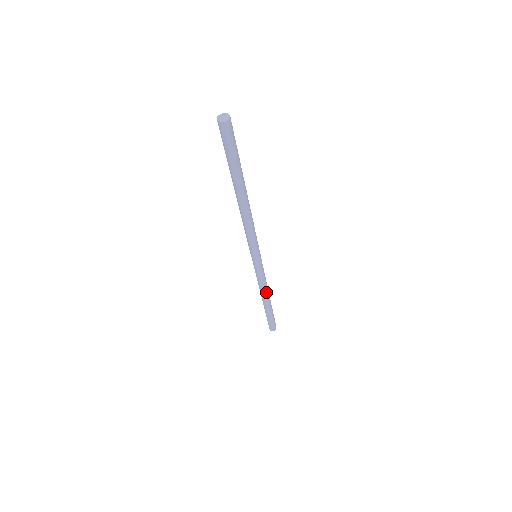
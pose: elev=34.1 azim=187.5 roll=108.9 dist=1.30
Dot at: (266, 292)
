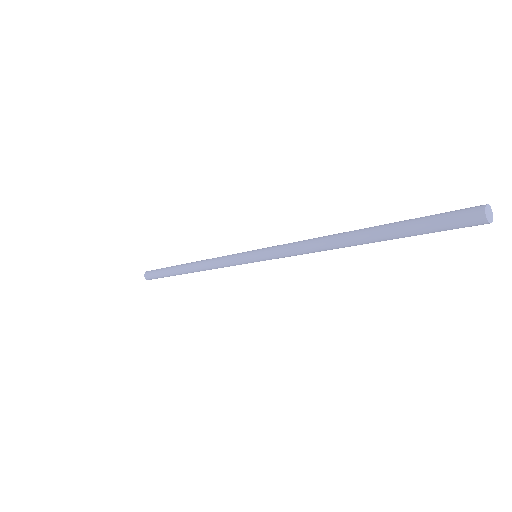
Dot at: (205, 270)
